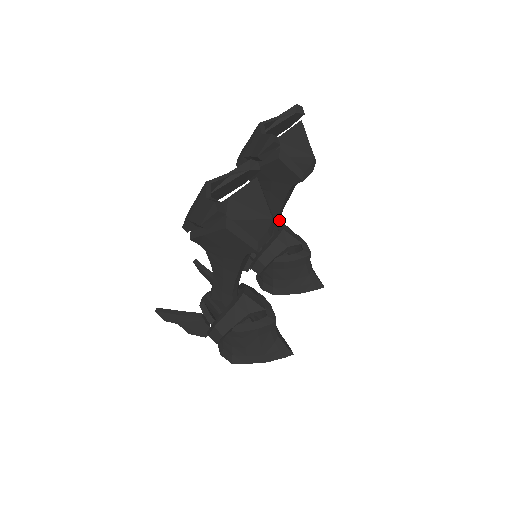
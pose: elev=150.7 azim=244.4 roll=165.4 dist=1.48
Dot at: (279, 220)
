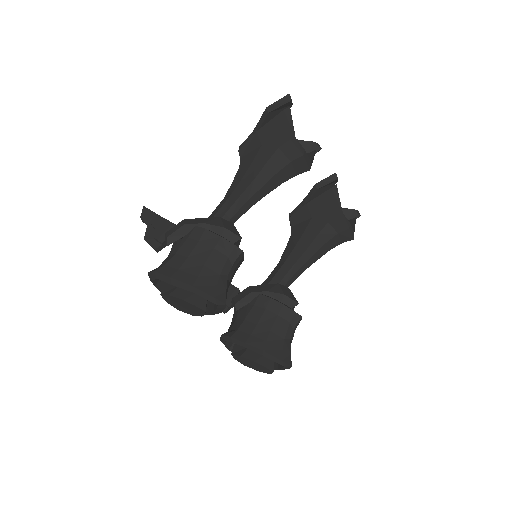
Dot at: (291, 278)
